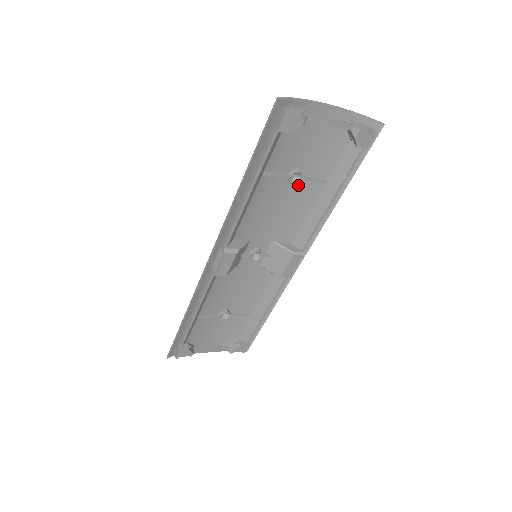
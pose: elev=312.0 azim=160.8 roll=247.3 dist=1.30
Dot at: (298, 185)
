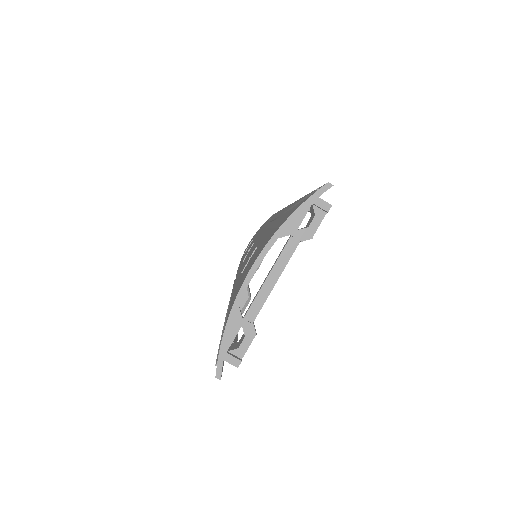
Dot at: occluded
